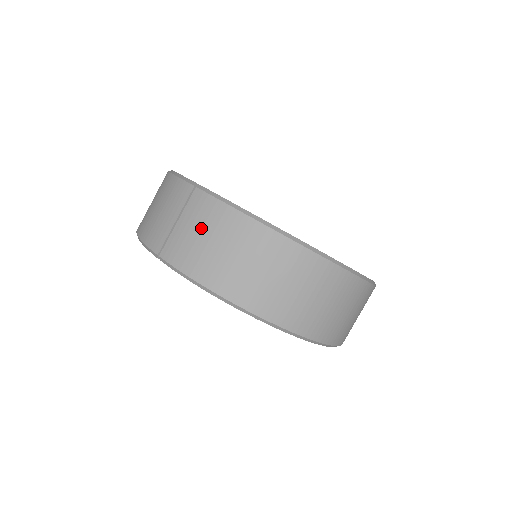
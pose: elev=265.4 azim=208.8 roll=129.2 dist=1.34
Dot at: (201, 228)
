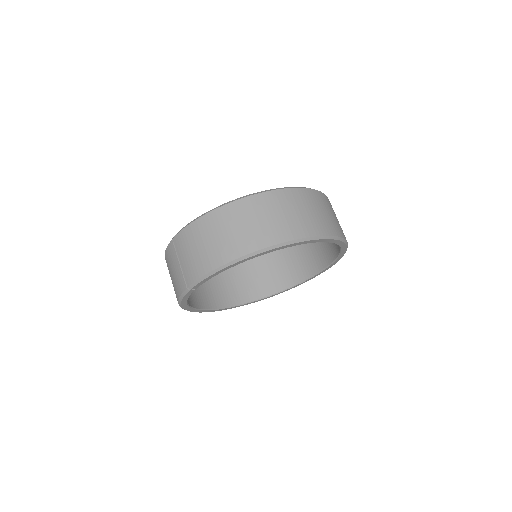
Dot at: (189, 249)
